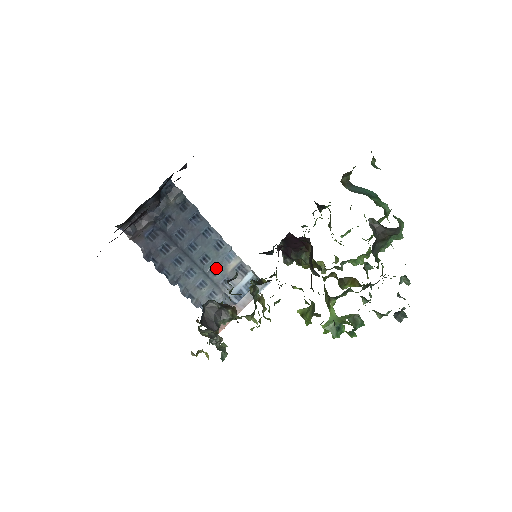
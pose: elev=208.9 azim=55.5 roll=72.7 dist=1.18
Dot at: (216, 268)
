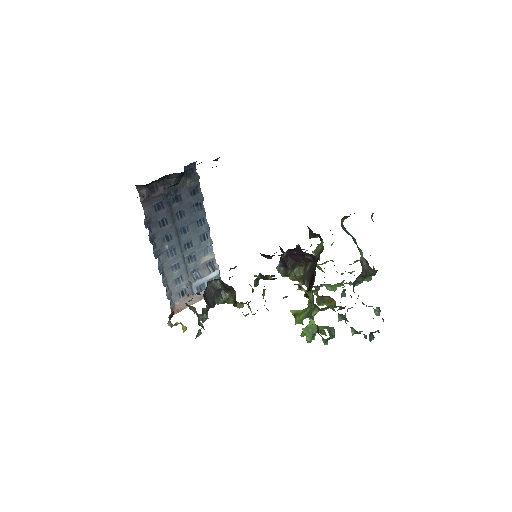
Dot at: (193, 256)
